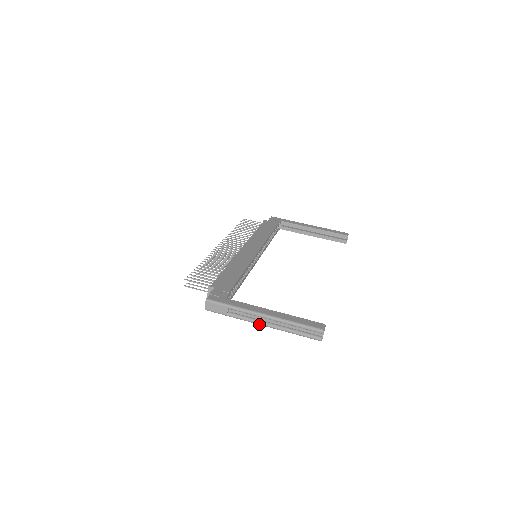
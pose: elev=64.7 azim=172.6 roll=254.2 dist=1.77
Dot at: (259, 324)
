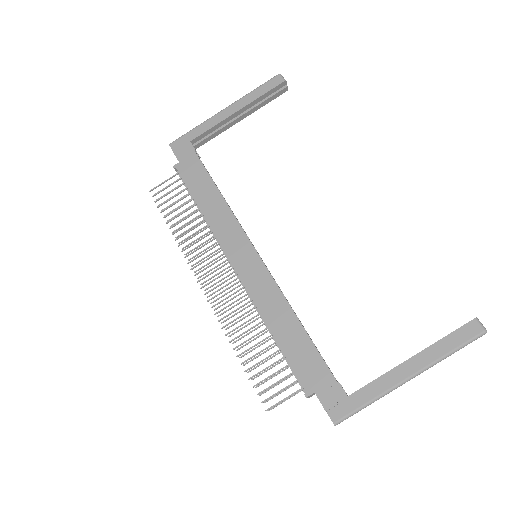
Dot at: occluded
